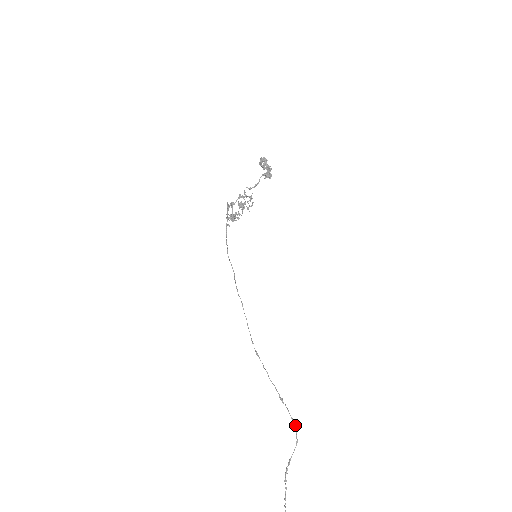
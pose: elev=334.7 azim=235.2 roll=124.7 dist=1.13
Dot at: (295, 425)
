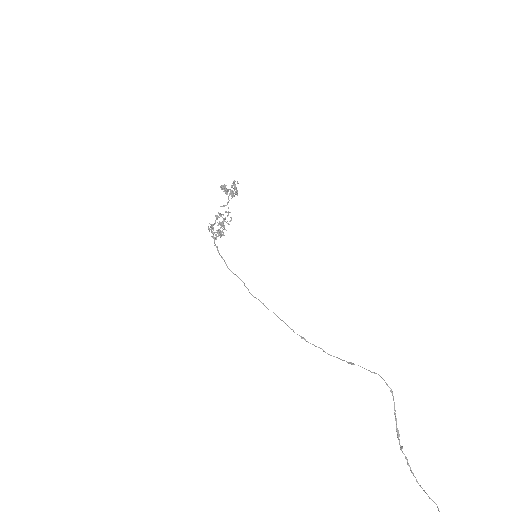
Dot at: occluded
